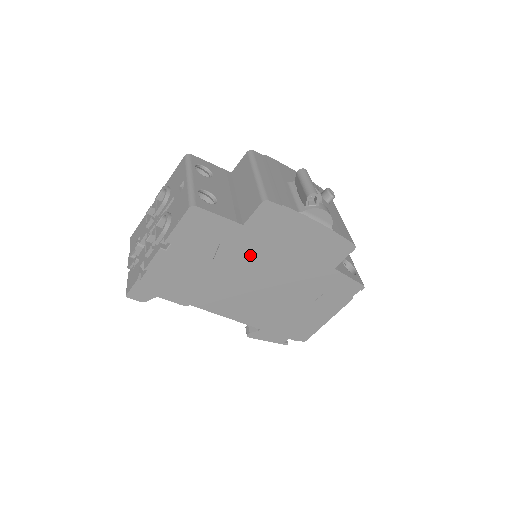
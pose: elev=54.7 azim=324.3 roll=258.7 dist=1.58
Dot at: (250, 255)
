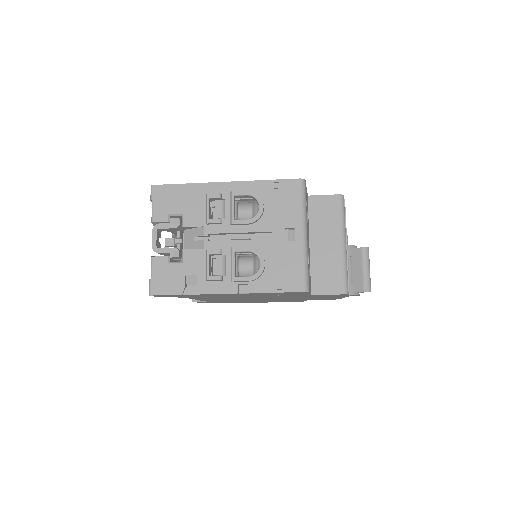
Dot at: occluded
